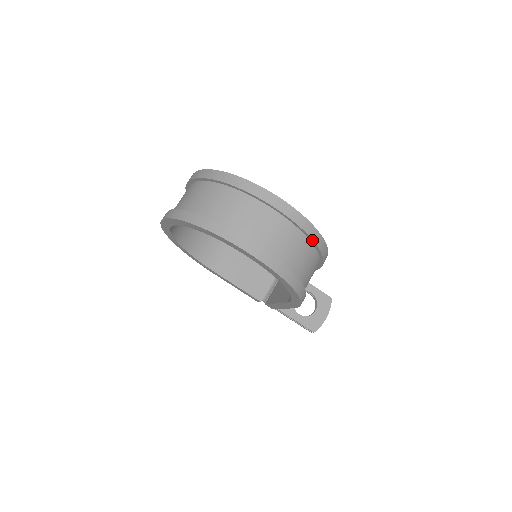
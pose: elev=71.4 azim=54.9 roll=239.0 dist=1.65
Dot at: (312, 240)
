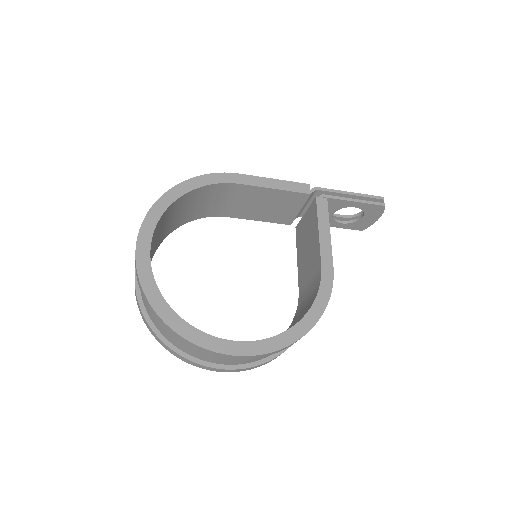
Dot at: occluded
